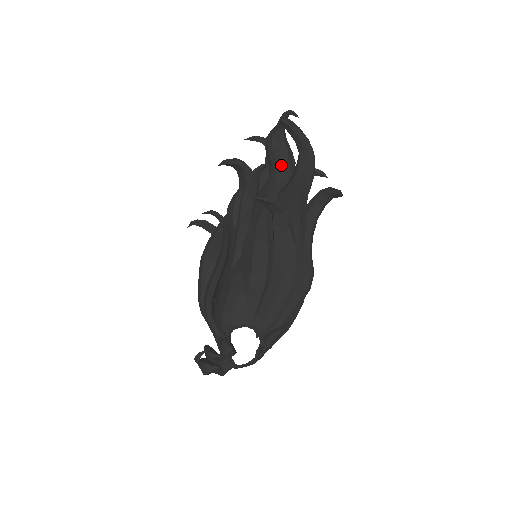
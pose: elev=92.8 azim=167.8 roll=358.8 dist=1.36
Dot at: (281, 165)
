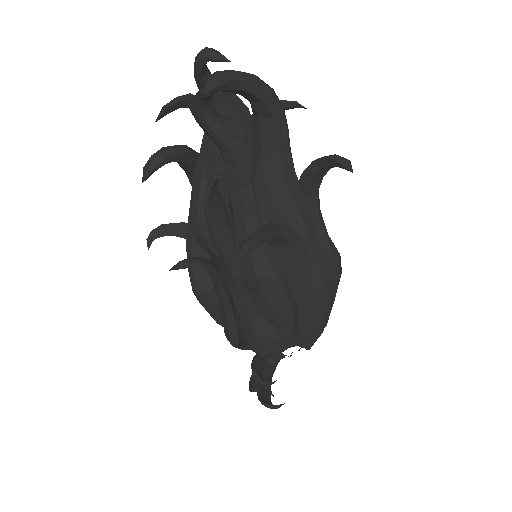
Dot at: (236, 145)
